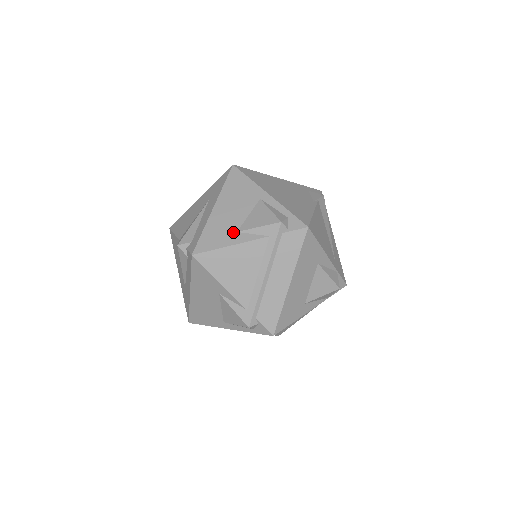
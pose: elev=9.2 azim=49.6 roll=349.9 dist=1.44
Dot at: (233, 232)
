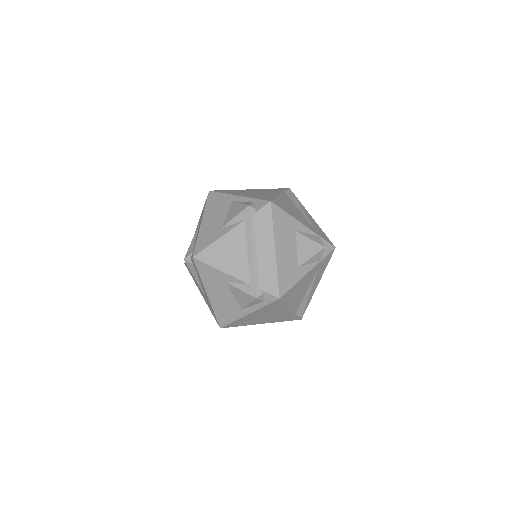
Dot at: (218, 230)
